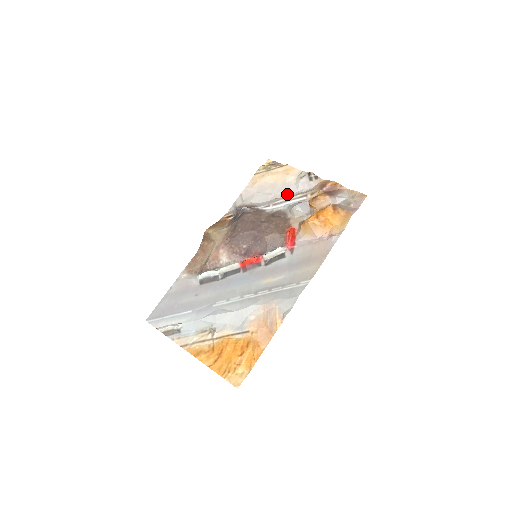
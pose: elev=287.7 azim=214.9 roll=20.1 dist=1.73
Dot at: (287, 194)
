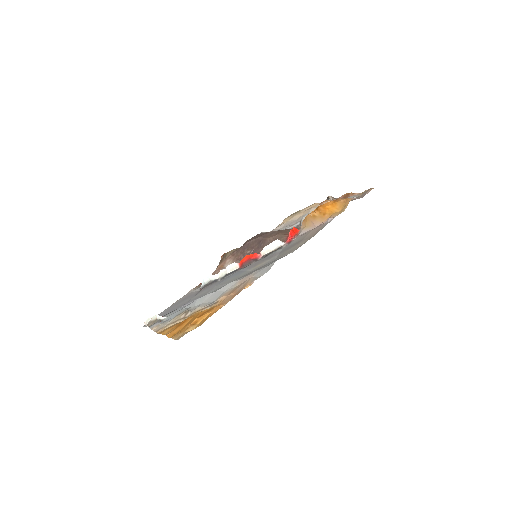
Dot at: occluded
